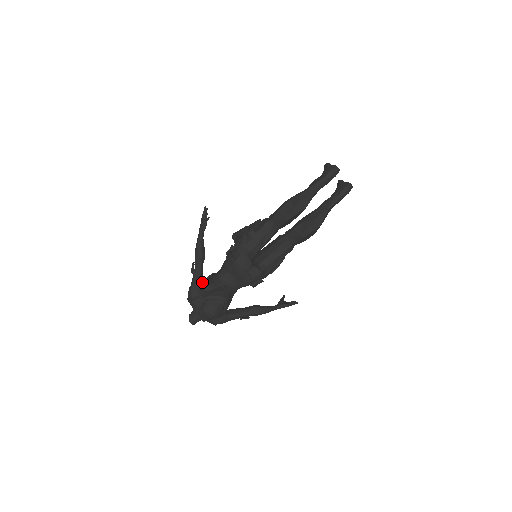
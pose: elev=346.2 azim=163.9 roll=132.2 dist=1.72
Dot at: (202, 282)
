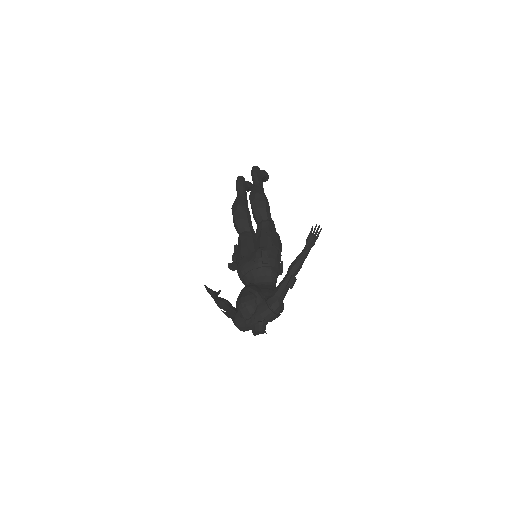
Dot at: occluded
